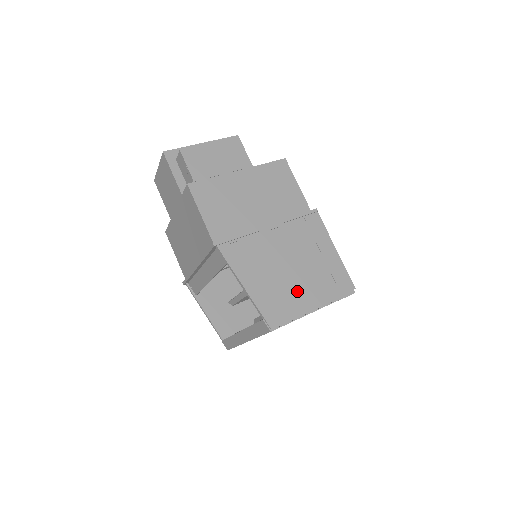
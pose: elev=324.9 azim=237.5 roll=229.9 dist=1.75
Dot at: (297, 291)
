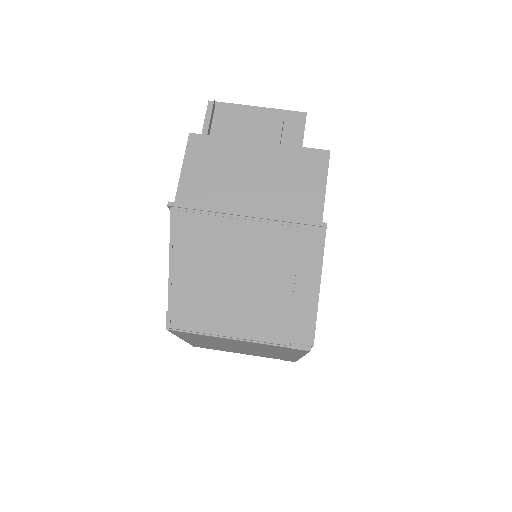
Dot at: (230, 304)
